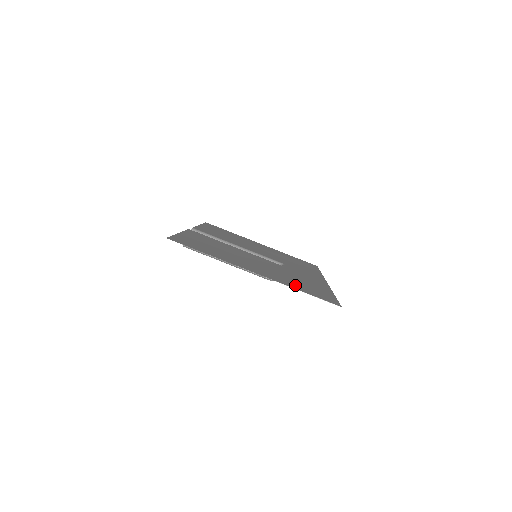
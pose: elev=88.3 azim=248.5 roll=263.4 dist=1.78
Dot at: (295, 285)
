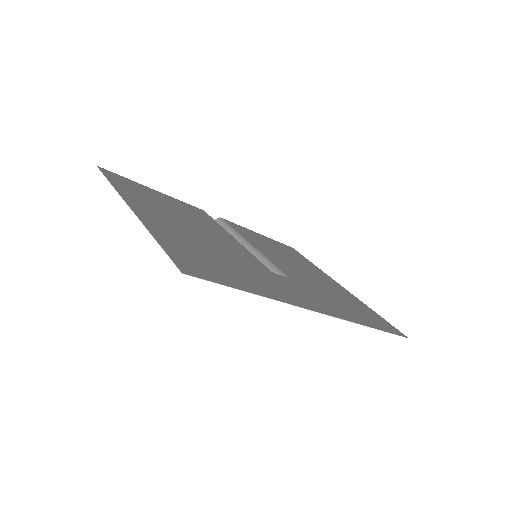
Dot at: (176, 242)
